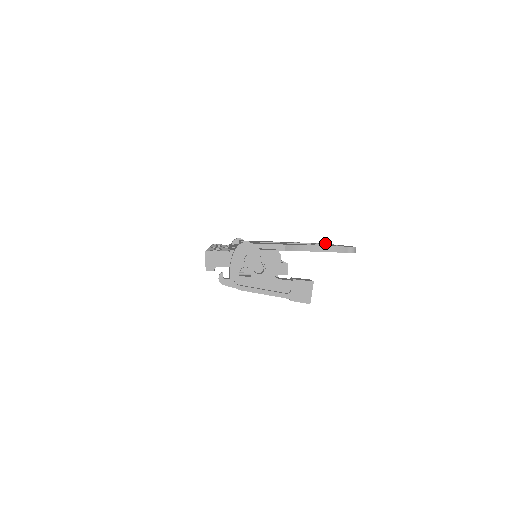
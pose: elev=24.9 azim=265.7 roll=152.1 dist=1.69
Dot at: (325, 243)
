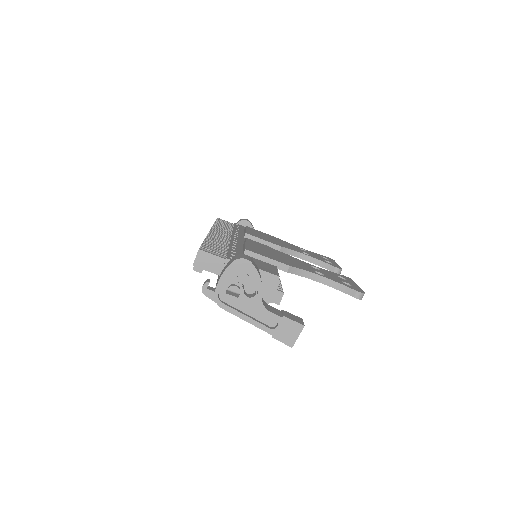
Dot at: (334, 261)
